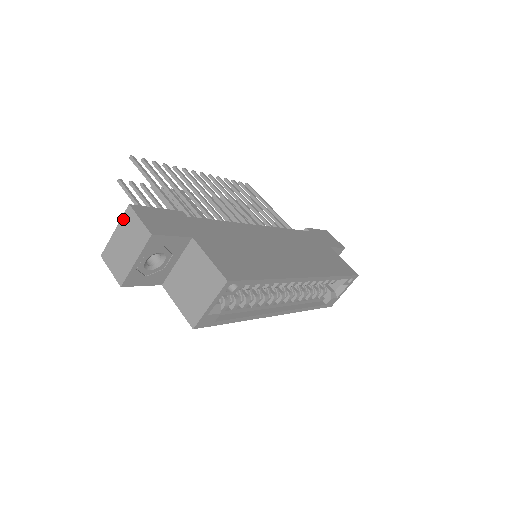
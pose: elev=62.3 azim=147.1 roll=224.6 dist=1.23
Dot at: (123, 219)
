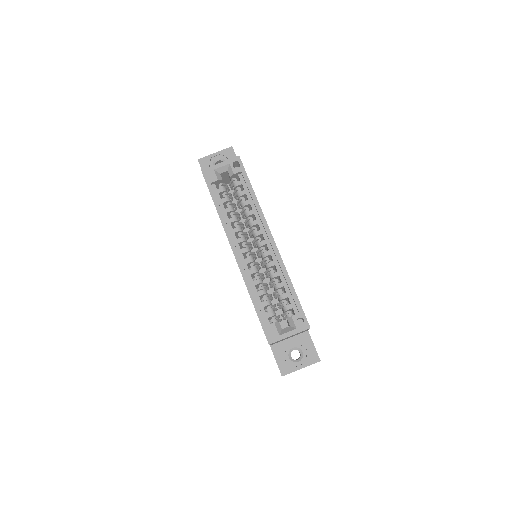
Dot at: occluded
